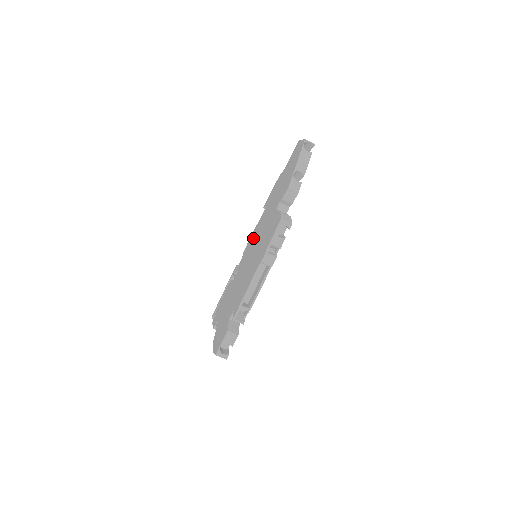
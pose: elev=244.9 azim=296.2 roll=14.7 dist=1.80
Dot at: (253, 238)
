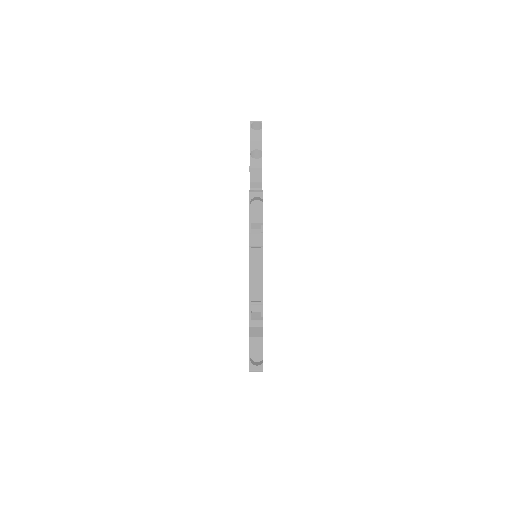
Dot at: occluded
